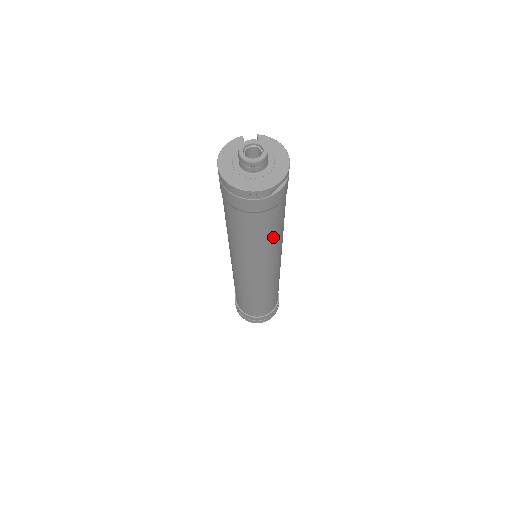
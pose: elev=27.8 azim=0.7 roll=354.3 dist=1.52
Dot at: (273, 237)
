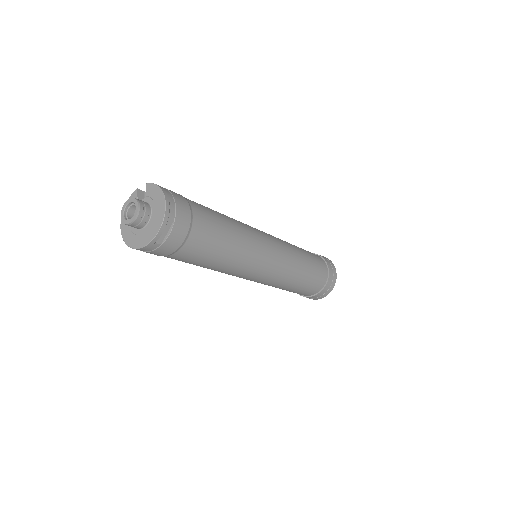
Dot at: (221, 257)
